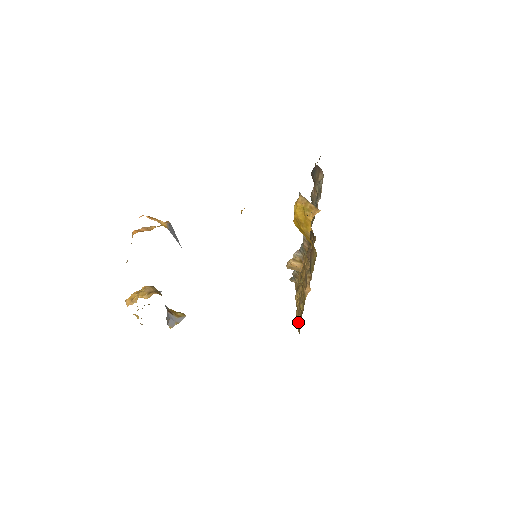
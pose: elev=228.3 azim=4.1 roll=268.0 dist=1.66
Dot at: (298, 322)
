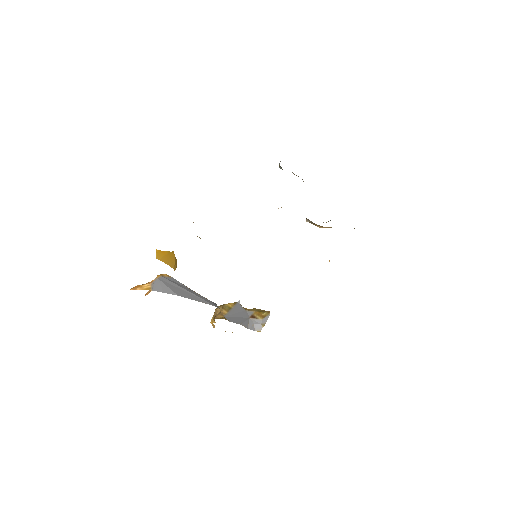
Dot at: occluded
